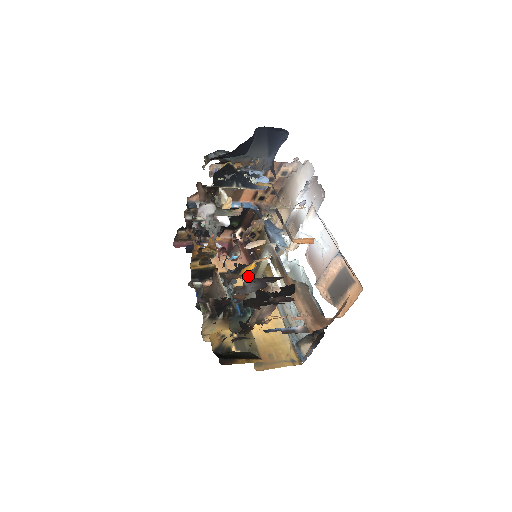
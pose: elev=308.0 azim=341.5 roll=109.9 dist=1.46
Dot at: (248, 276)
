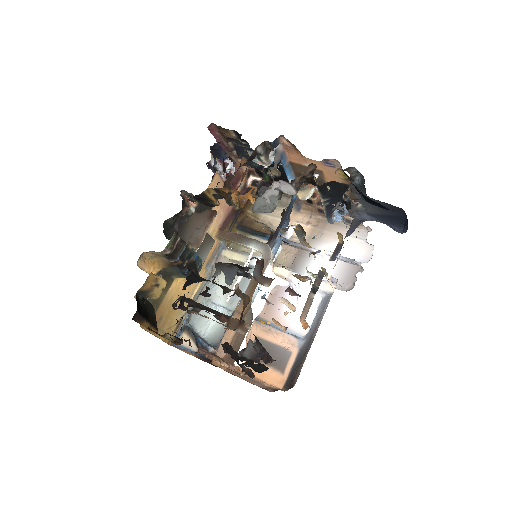
Dot at: (246, 302)
